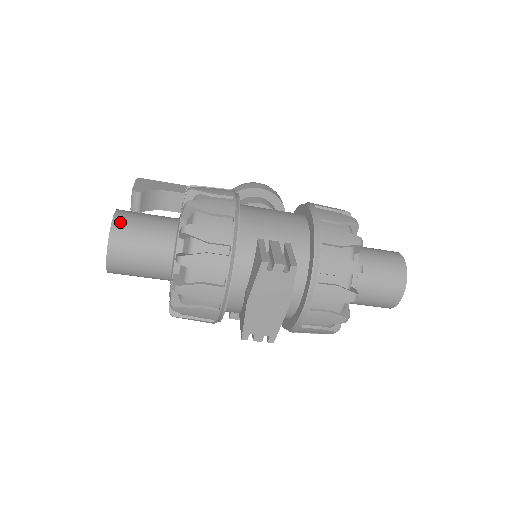
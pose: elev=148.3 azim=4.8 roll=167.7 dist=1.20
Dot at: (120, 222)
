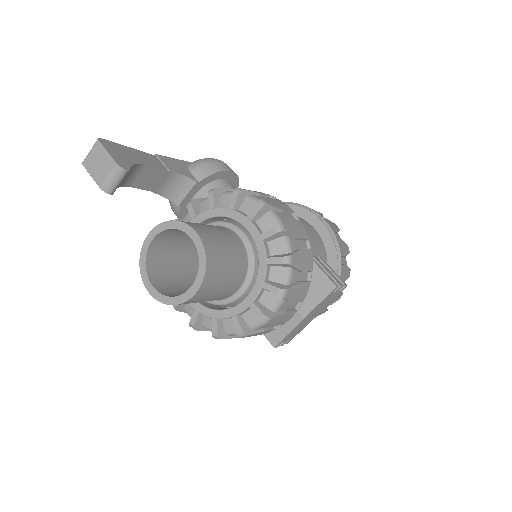
Dot at: (210, 247)
